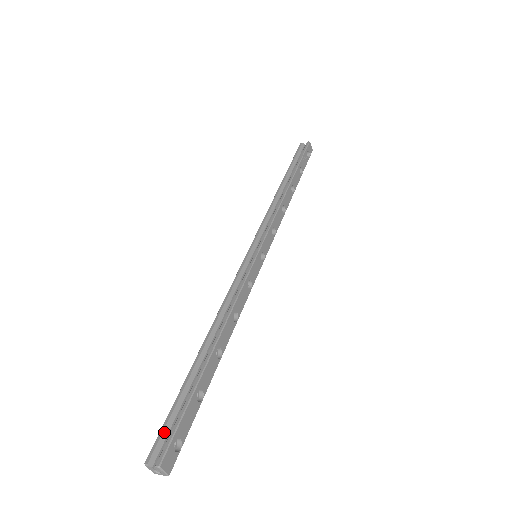
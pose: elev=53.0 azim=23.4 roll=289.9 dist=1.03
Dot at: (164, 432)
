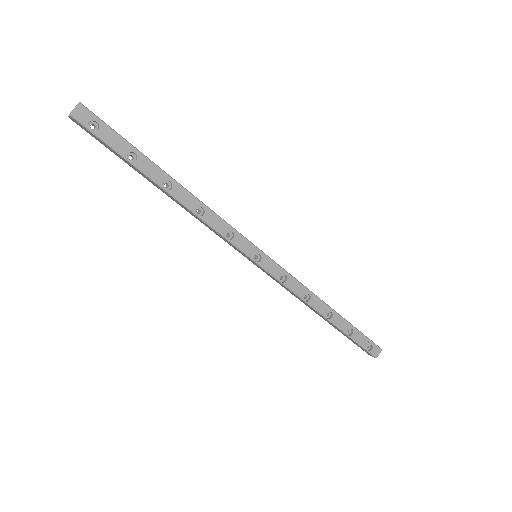
Dot at: occluded
